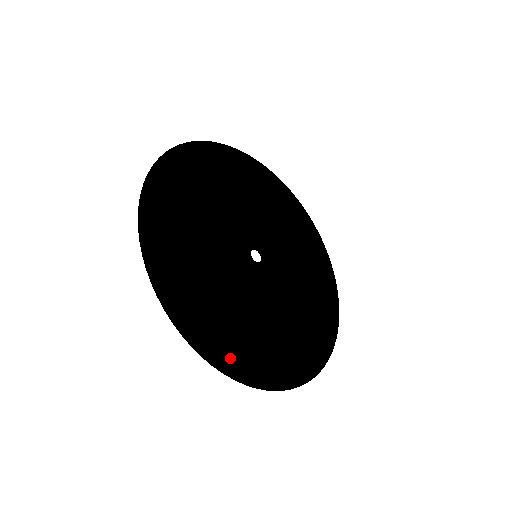
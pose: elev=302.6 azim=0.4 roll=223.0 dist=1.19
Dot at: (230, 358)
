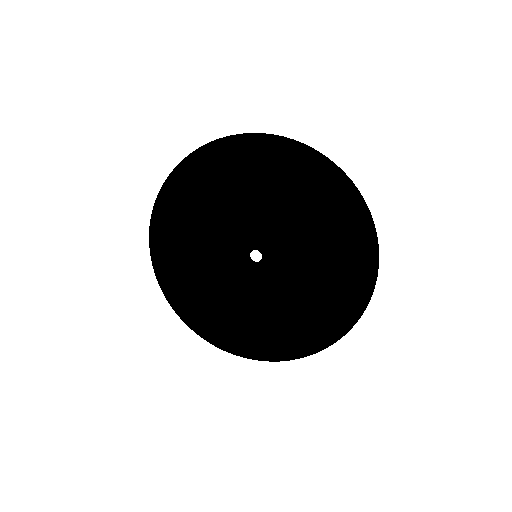
Dot at: (229, 341)
